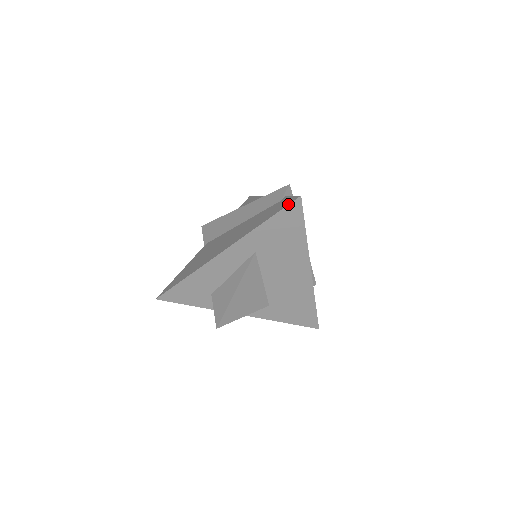
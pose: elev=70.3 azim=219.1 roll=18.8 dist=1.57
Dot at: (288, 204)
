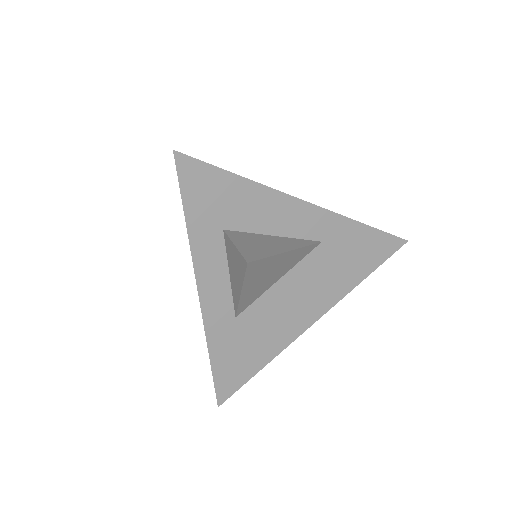
Dot at: occluded
